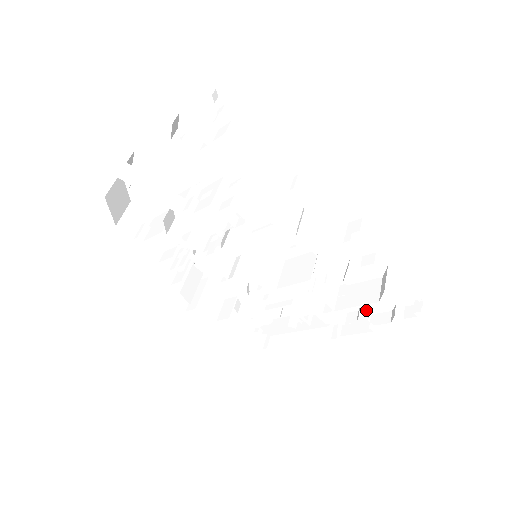
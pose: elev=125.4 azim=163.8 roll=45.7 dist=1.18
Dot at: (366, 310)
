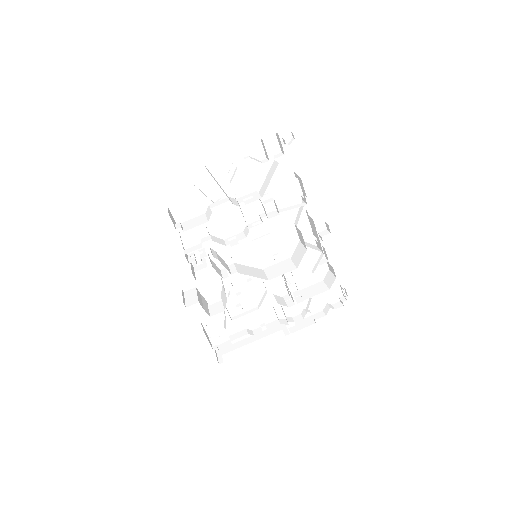
Dot at: (308, 310)
